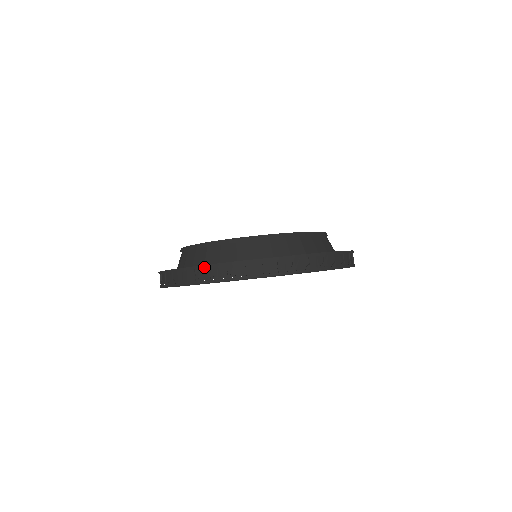
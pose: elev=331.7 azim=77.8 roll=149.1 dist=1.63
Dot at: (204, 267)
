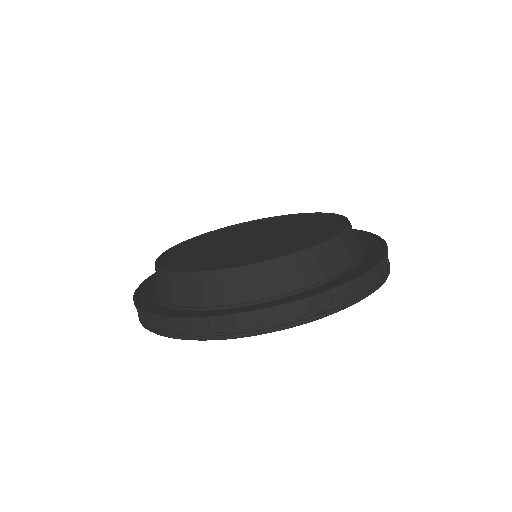
Dot at: occluded
